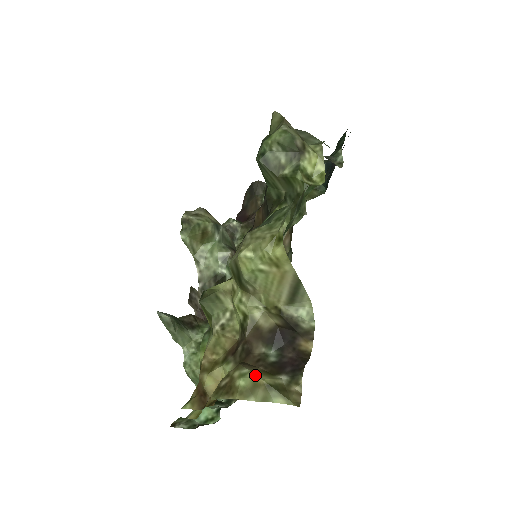
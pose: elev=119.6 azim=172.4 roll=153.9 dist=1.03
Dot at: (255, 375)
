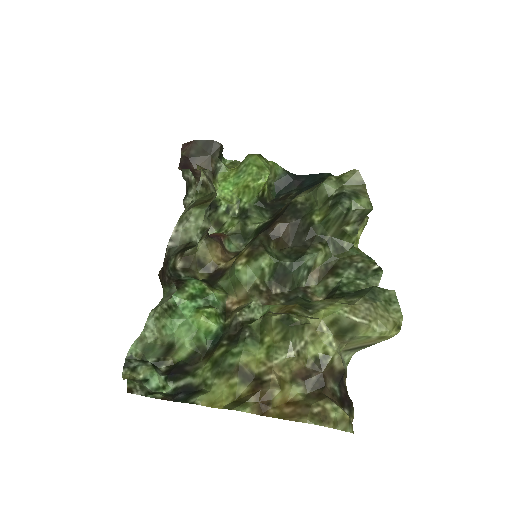
Dot at: (344, 411)
